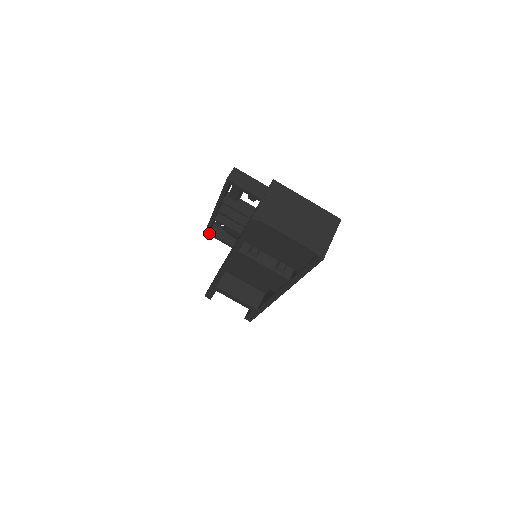
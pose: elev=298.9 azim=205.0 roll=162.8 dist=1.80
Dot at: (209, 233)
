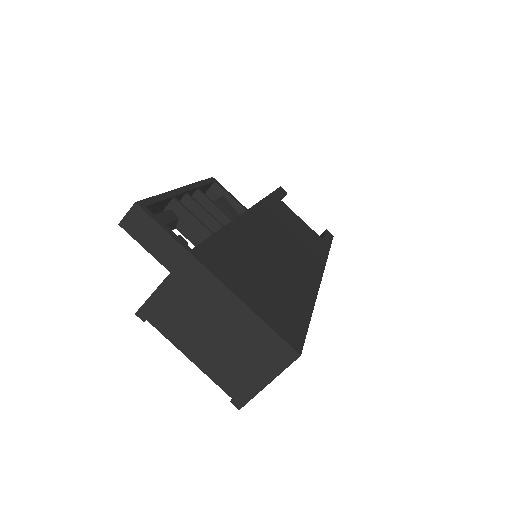
Dot at: occluded
